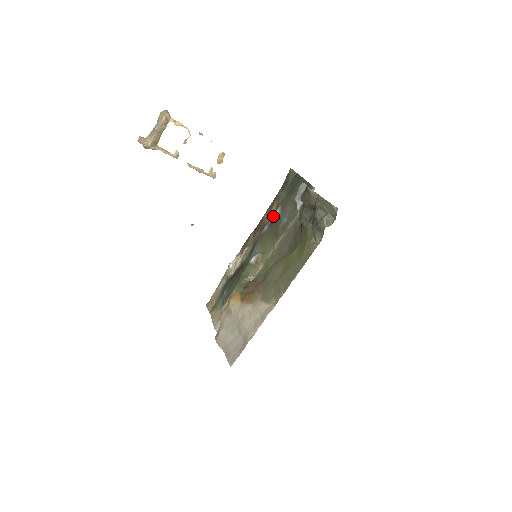
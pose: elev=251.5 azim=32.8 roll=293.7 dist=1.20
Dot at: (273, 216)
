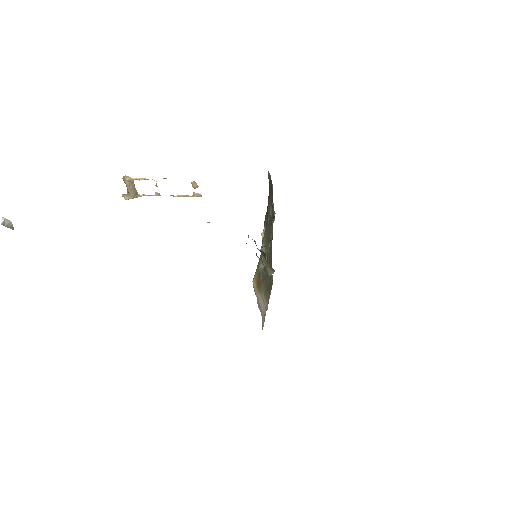
Dot at: (270, 211)
